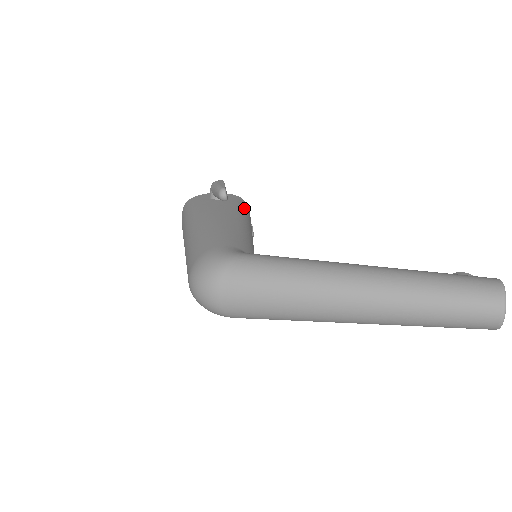
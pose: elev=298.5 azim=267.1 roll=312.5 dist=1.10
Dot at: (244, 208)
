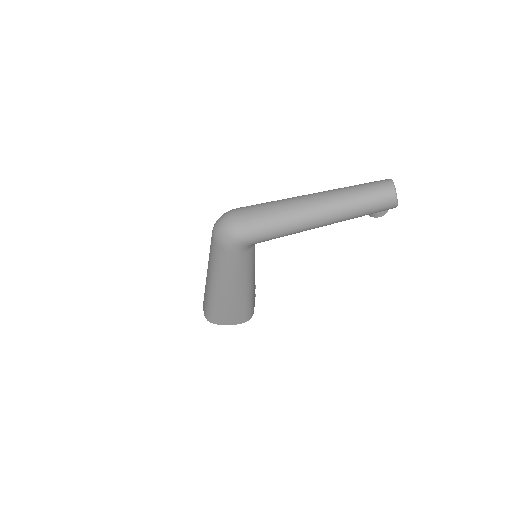
Dot at: occluded
